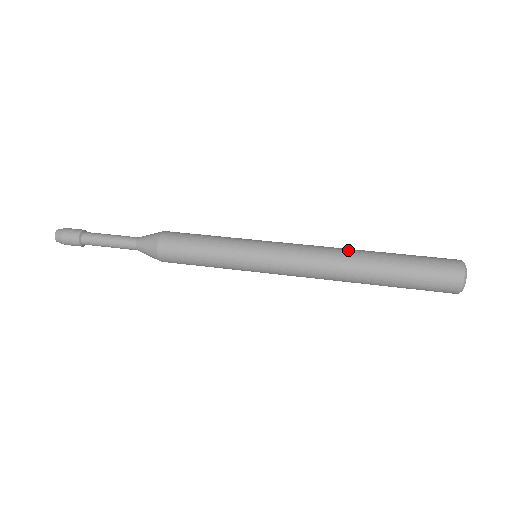
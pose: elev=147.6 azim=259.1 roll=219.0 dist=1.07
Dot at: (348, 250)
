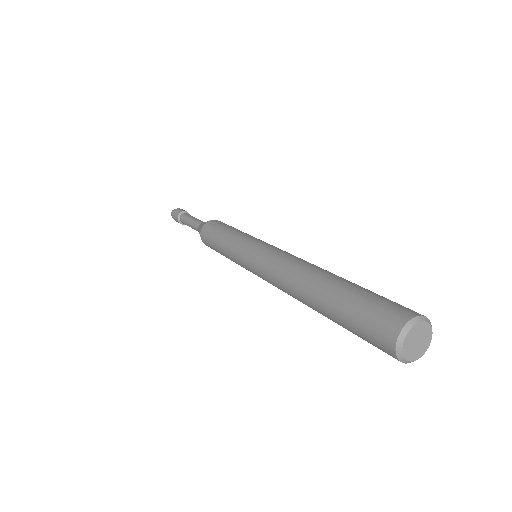
Dot at: (312, 266)
